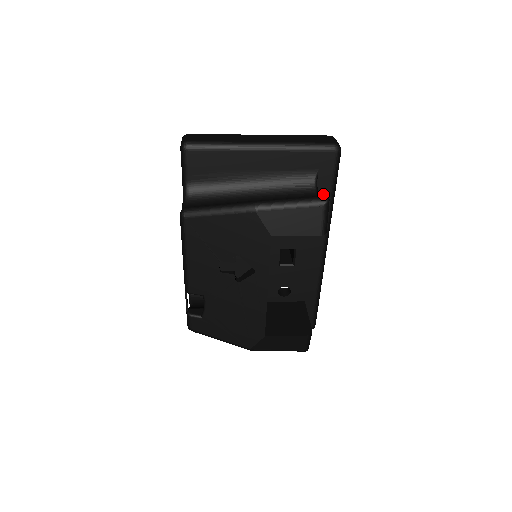
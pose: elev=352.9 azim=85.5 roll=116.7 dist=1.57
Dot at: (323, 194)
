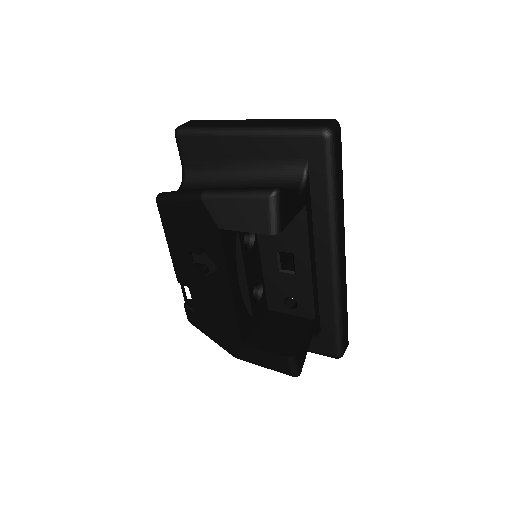
Dot at: (319, 190)
